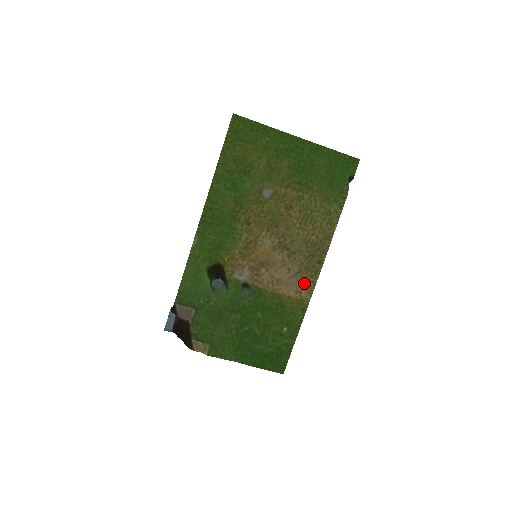
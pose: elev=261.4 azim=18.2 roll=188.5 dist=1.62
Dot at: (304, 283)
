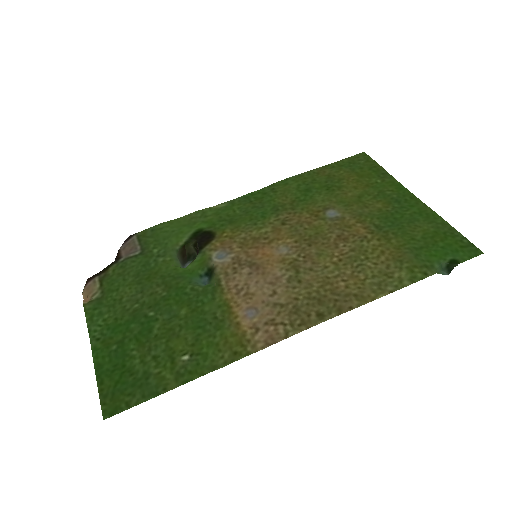
Dot at: (274, 323)
